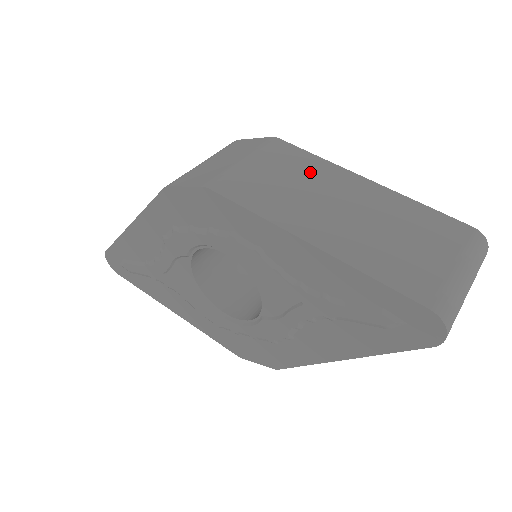
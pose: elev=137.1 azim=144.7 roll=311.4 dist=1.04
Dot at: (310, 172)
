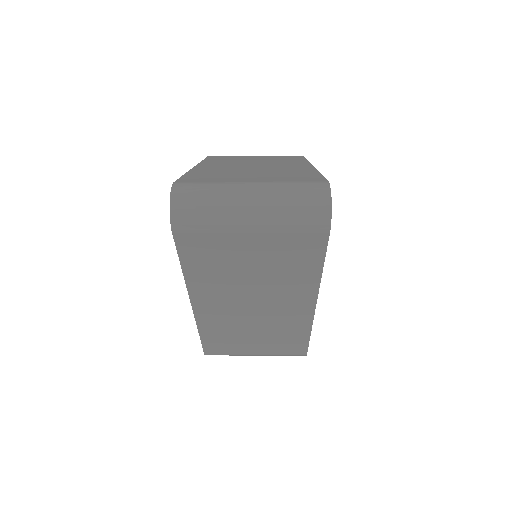
Dot at: (280, 160)
